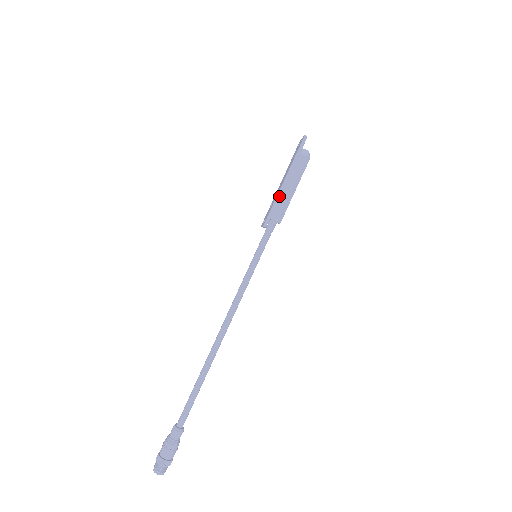
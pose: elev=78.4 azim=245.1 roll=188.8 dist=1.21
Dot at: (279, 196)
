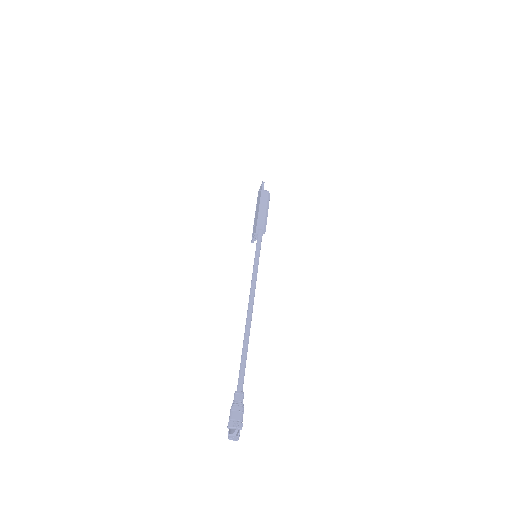
Dot at: (259, 215)
